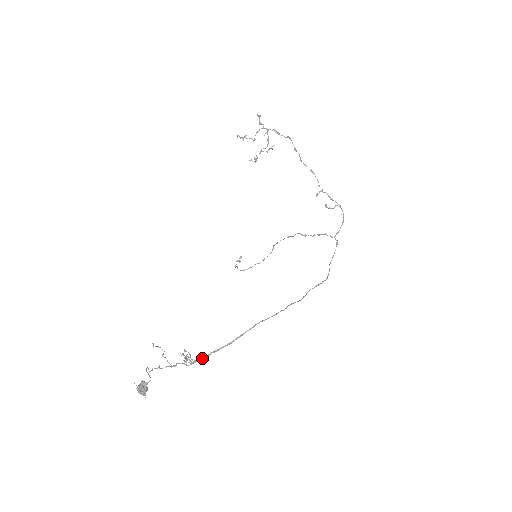
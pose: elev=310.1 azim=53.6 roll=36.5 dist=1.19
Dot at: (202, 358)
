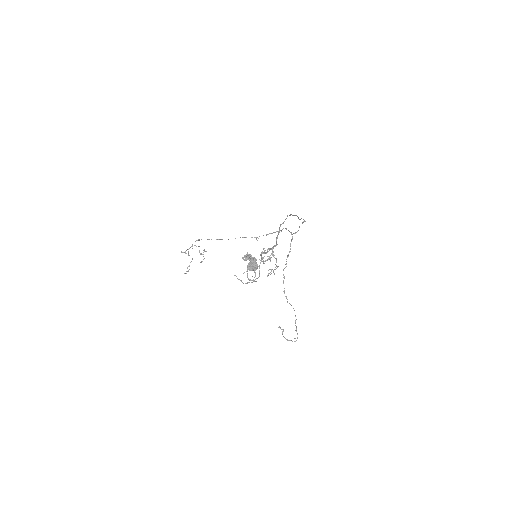
Dot at: (274, 246)
